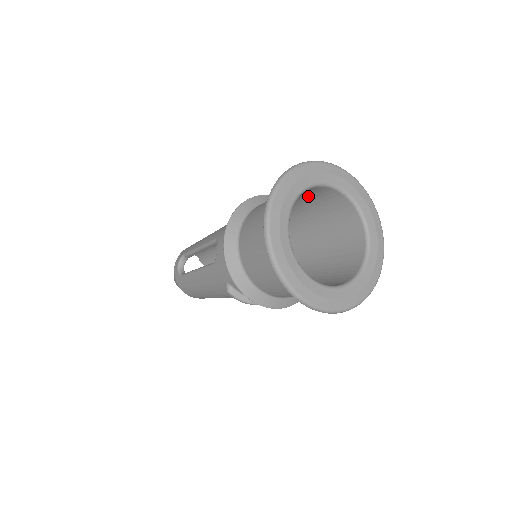
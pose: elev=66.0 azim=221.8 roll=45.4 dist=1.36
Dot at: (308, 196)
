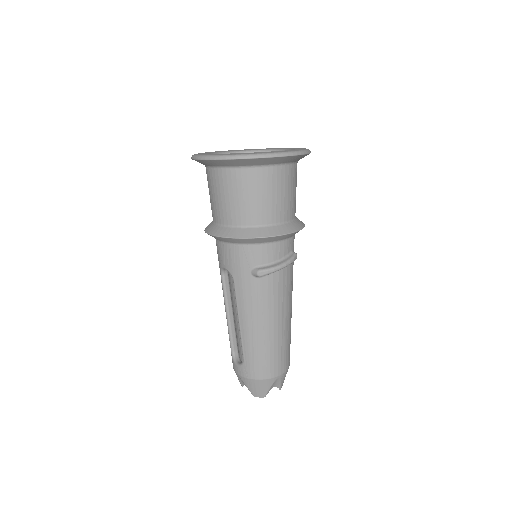
Dot at: occluded
